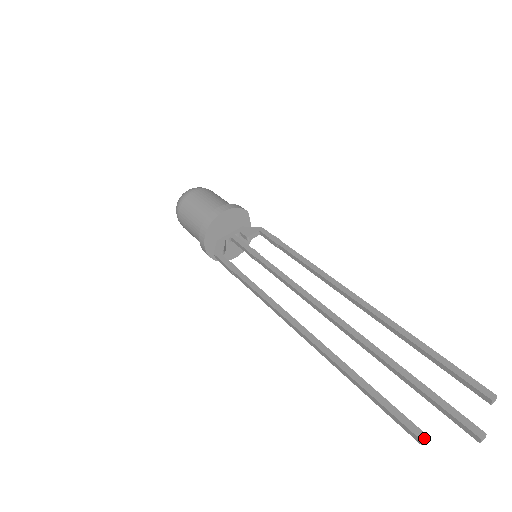
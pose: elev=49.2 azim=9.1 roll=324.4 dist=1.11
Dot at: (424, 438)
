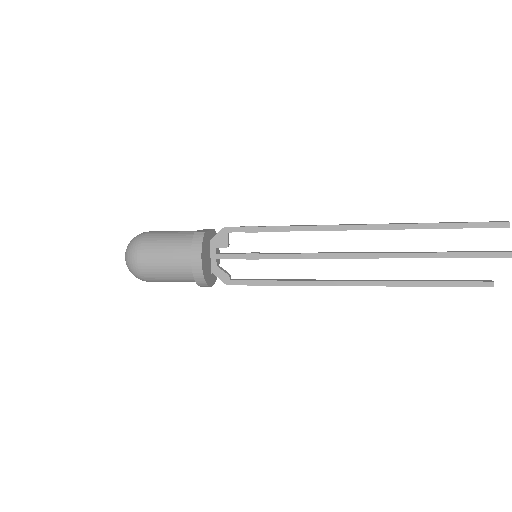
Dot at: (493, 285)
